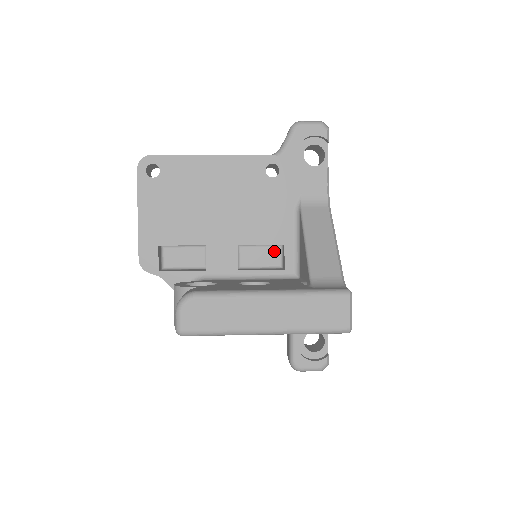
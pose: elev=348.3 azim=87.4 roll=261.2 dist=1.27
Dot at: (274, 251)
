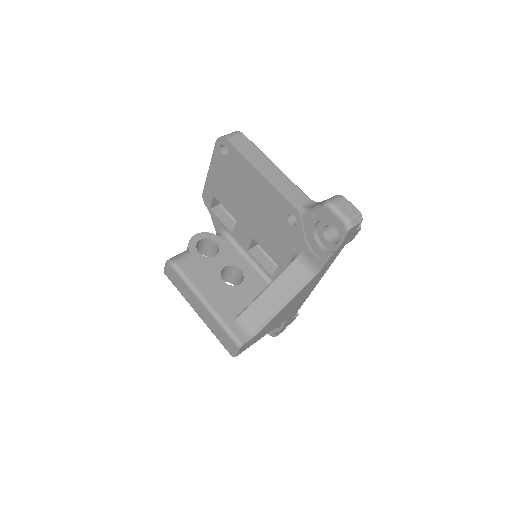
Dot at: occluded
